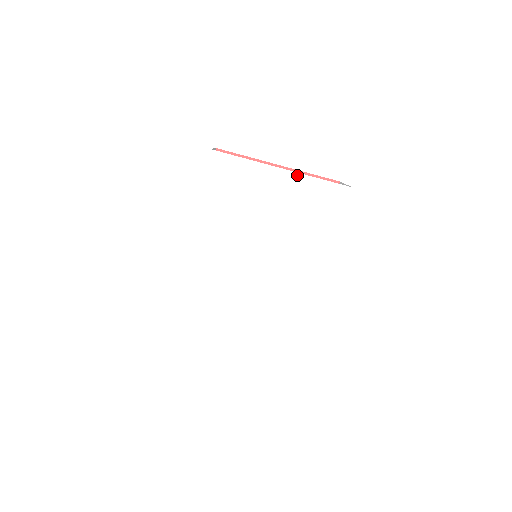
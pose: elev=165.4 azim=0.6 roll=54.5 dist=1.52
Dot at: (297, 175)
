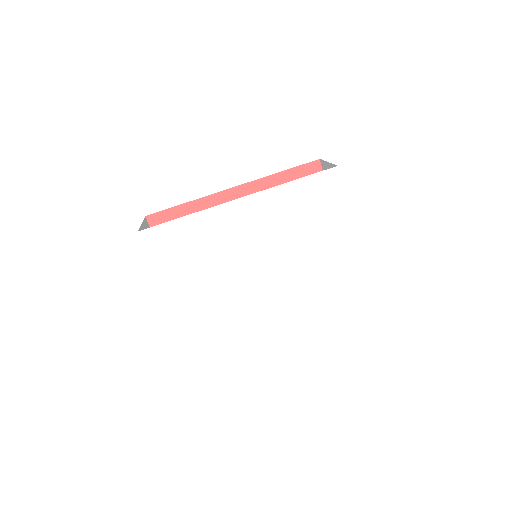
Dot at: (355, 249)
